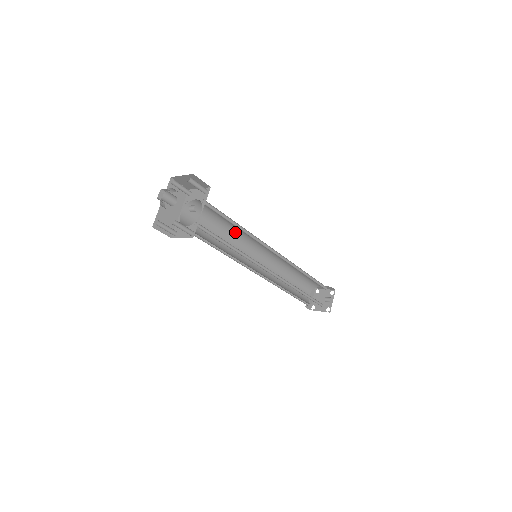
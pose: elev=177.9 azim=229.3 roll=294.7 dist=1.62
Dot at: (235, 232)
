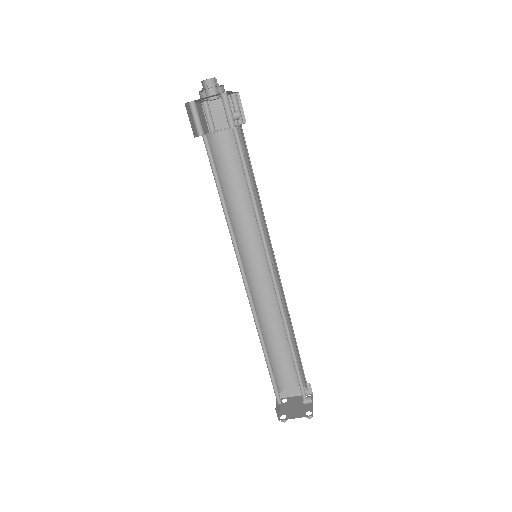
Dot at: (239, 214)
